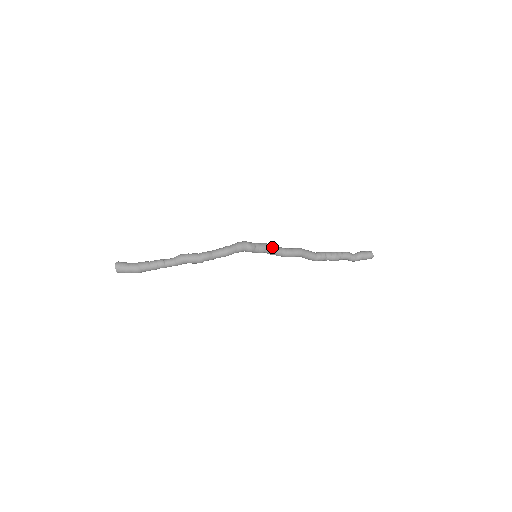
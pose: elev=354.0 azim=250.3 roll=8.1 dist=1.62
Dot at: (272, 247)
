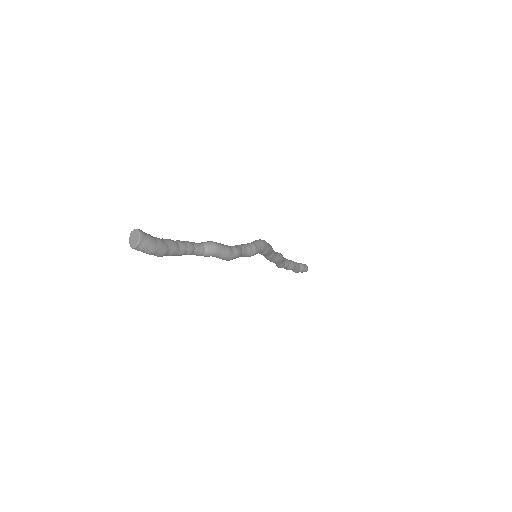
Dot at: (273, 250)
